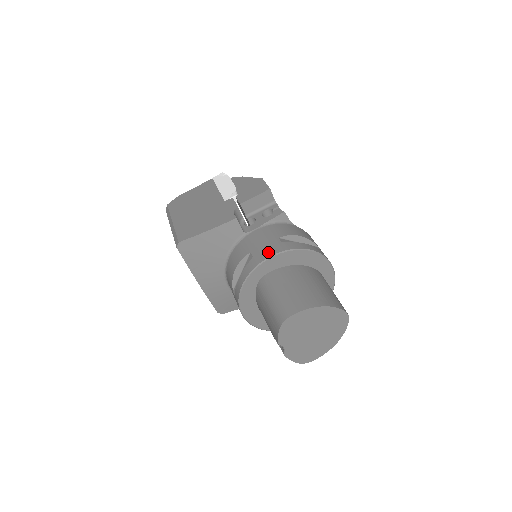
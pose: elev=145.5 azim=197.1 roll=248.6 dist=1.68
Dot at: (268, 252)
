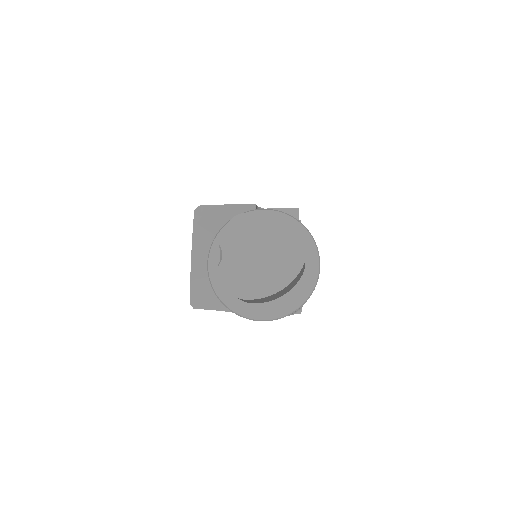
Dot at: occluded
